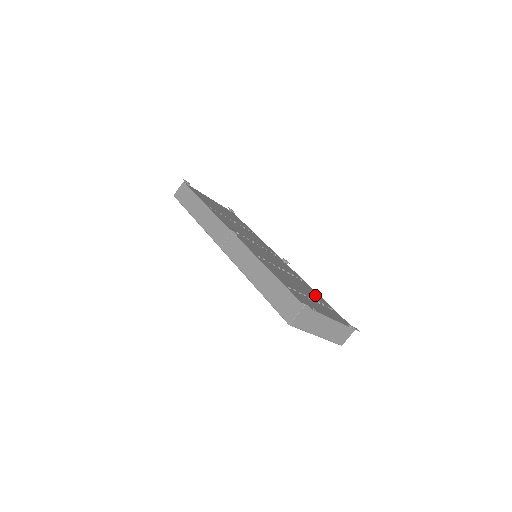
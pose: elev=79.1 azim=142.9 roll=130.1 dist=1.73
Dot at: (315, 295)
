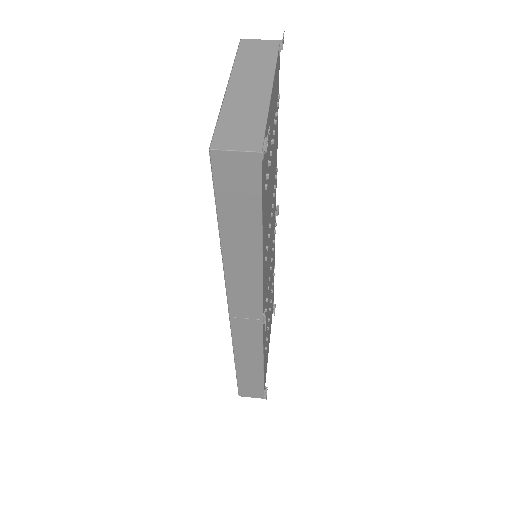
Dot at: occluded
